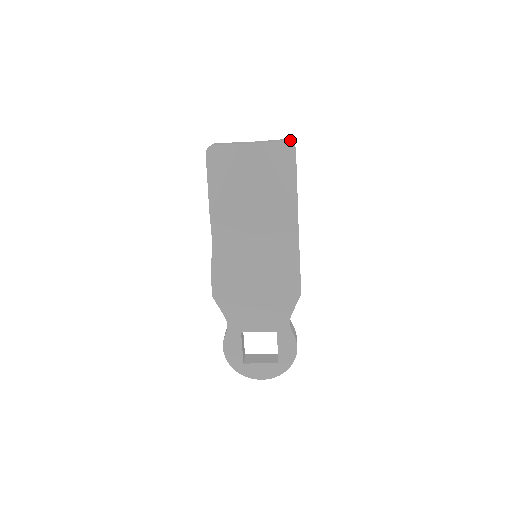
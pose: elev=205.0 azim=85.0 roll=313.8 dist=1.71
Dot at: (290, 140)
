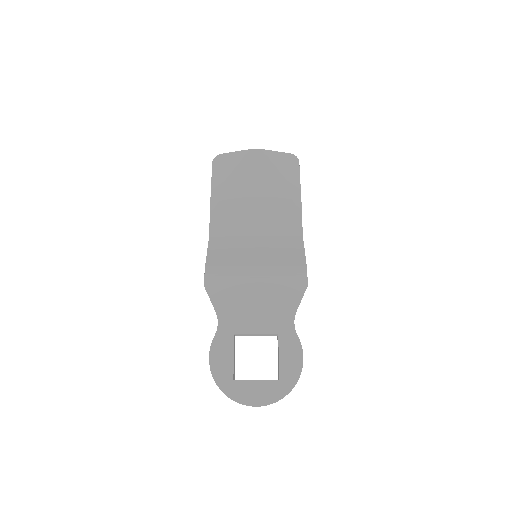
Dot at: occluded
